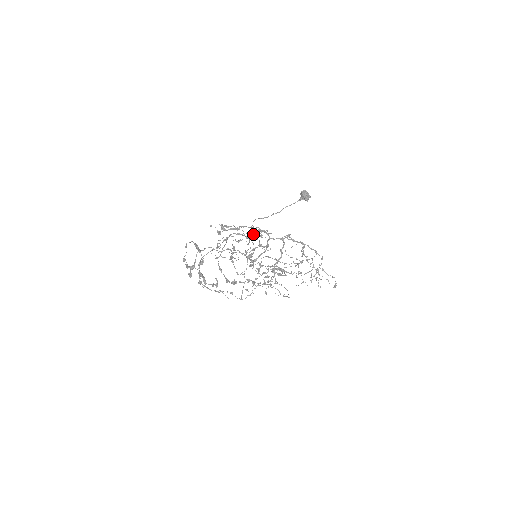
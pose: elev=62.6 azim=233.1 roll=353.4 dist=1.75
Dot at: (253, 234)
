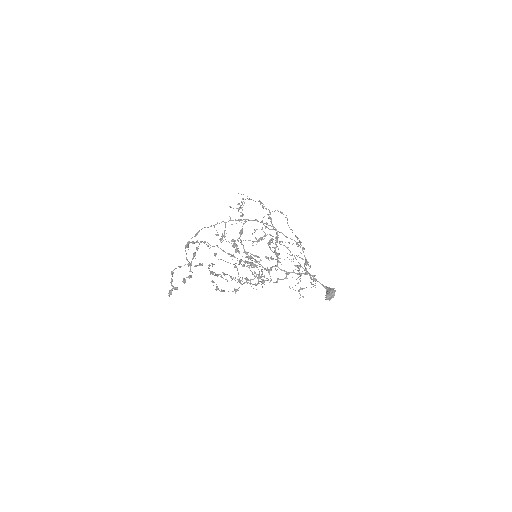
Dot at: (272, 225)
